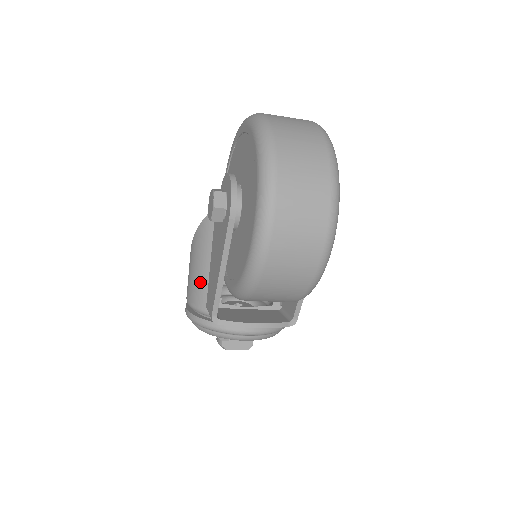
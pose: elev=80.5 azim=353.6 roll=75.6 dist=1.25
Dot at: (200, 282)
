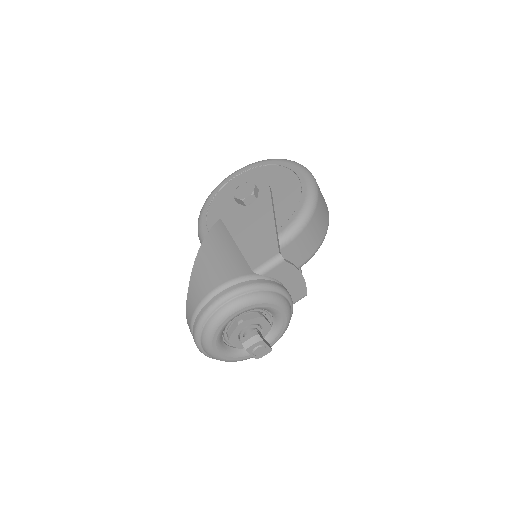
Dot at: (235, 259)
